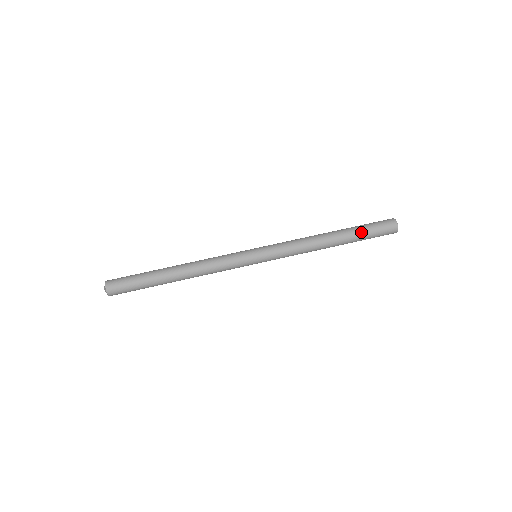
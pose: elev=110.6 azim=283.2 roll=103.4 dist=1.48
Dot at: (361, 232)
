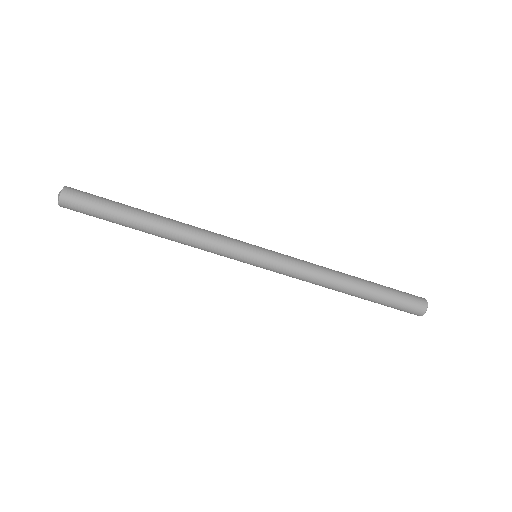
Dot at: (383, 299)
